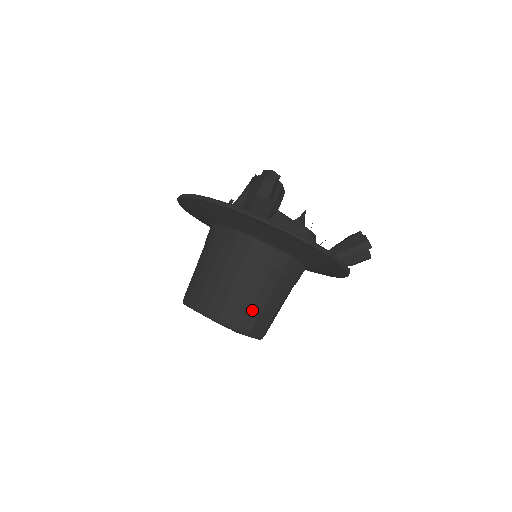
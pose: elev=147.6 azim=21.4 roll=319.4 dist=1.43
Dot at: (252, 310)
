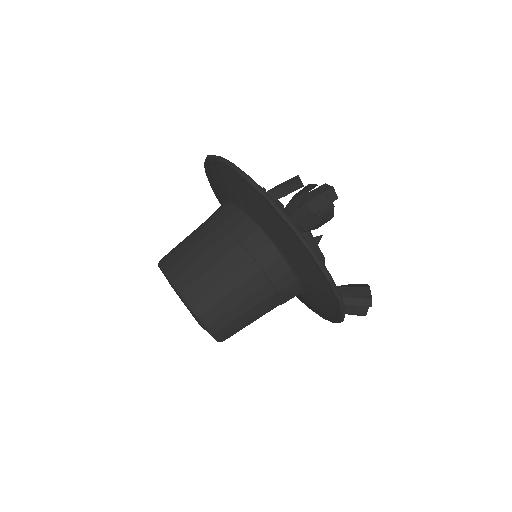
Dot at: (230, 312)
